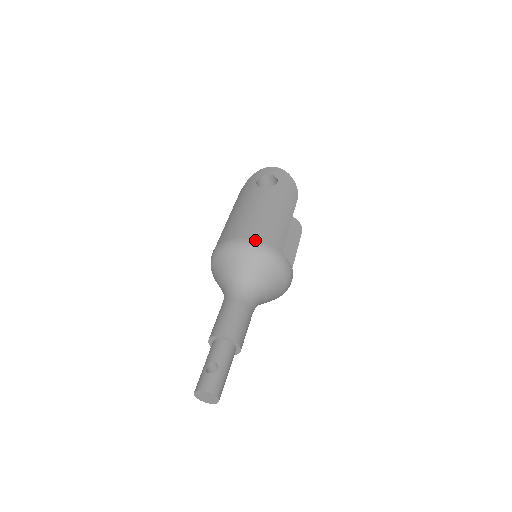
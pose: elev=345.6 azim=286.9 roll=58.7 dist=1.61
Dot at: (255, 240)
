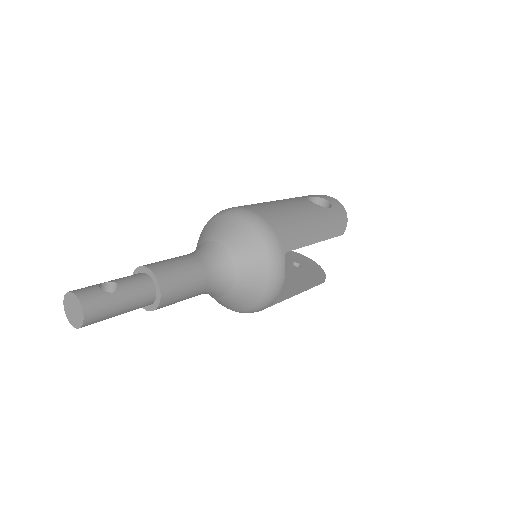
Dot at: (265, 220)
